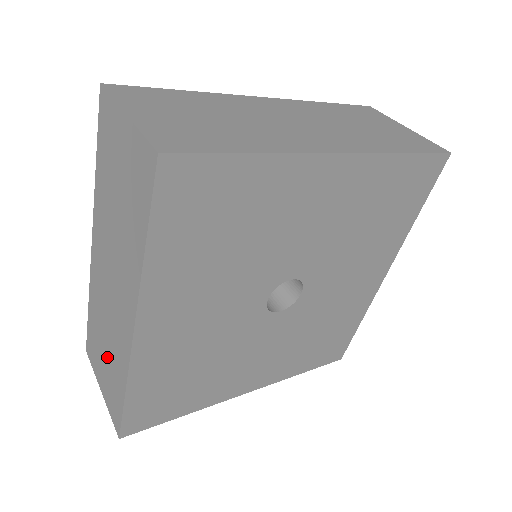
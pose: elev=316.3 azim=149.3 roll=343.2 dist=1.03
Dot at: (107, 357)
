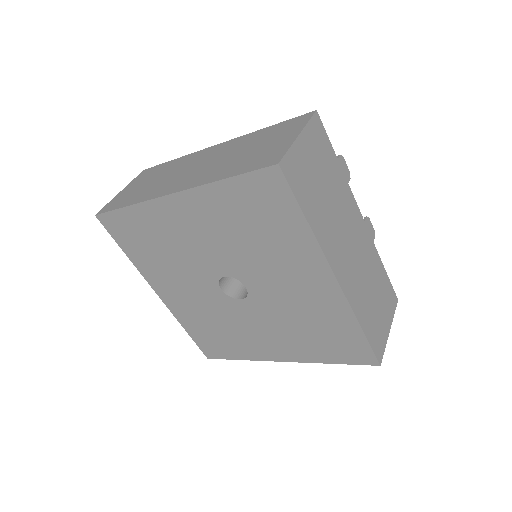
Dot at: occluded
